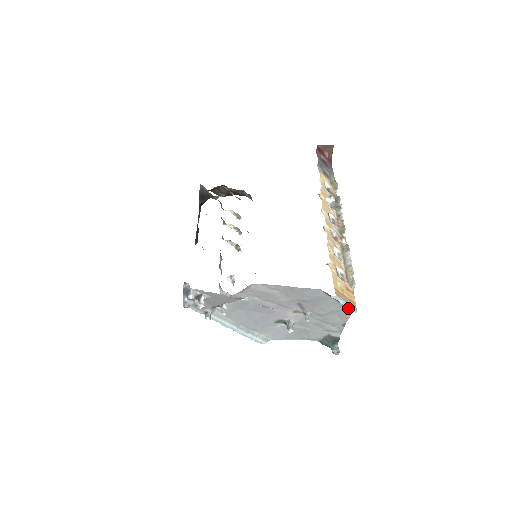
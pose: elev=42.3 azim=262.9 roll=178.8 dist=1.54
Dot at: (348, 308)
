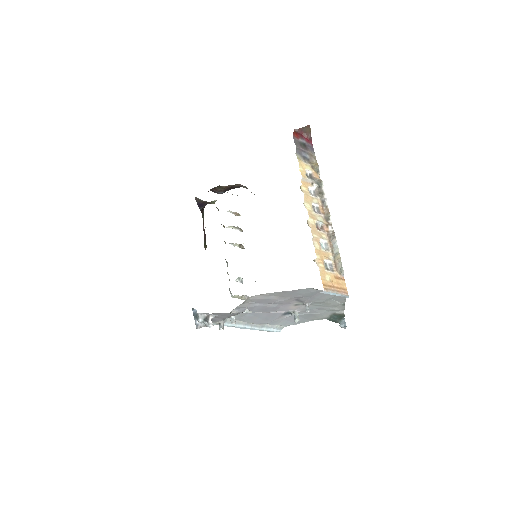
Dot at: occluded
